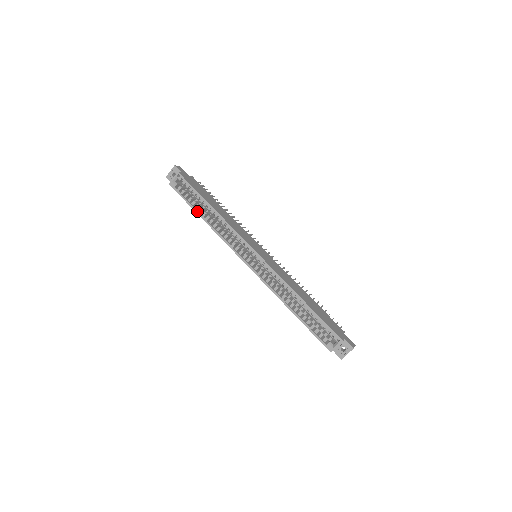
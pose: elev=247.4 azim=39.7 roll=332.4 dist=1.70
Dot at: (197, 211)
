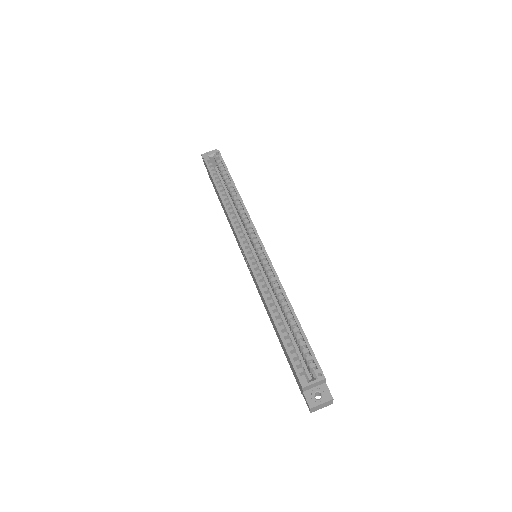
Dot at: (218, 187)
